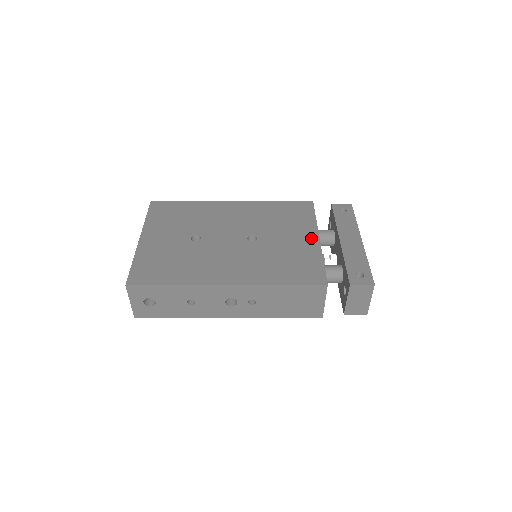
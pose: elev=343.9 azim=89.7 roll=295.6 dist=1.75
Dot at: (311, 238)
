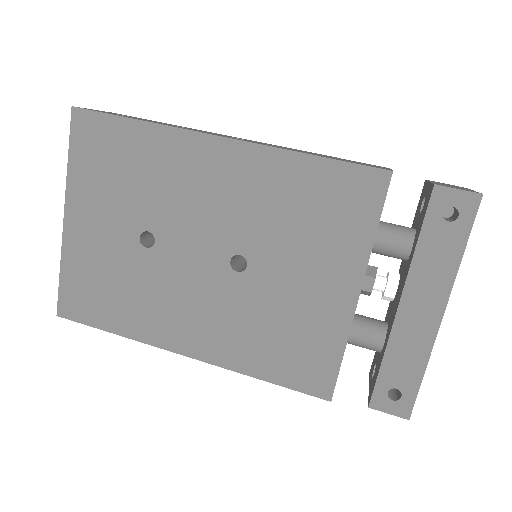
Dot at: (343, 291)
